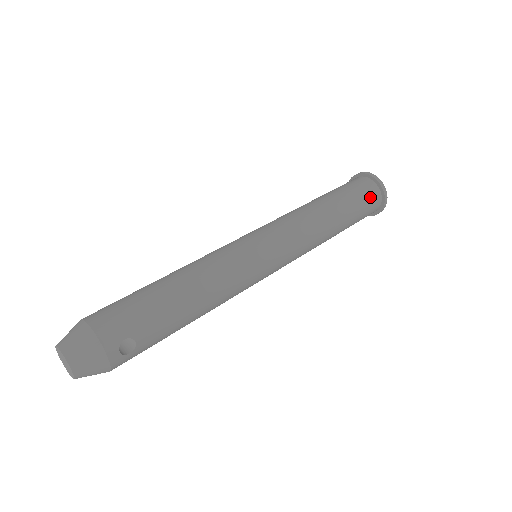
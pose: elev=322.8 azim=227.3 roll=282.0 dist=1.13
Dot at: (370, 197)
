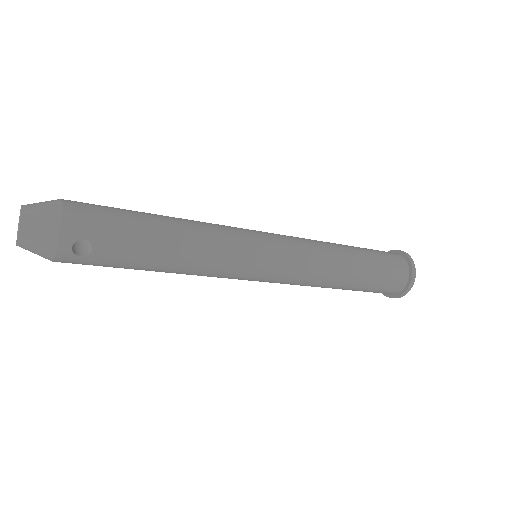
Dot at: (396, 276)
